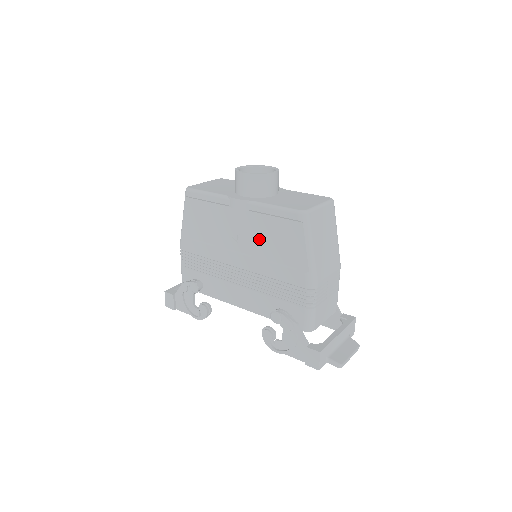
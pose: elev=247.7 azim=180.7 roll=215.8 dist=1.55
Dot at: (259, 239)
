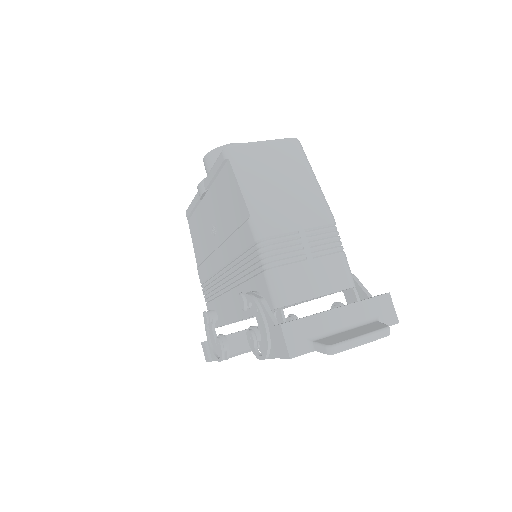
Dot at: (220, 215)
